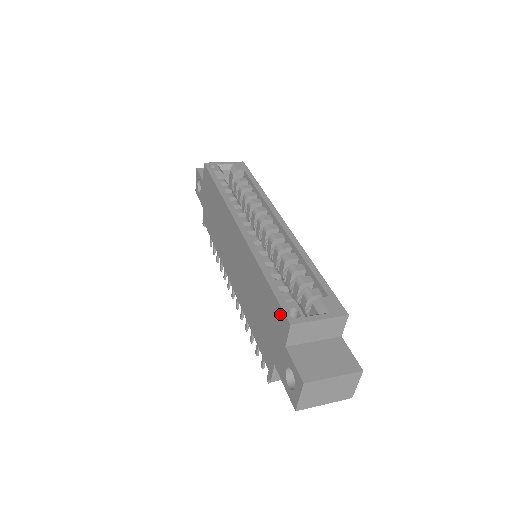
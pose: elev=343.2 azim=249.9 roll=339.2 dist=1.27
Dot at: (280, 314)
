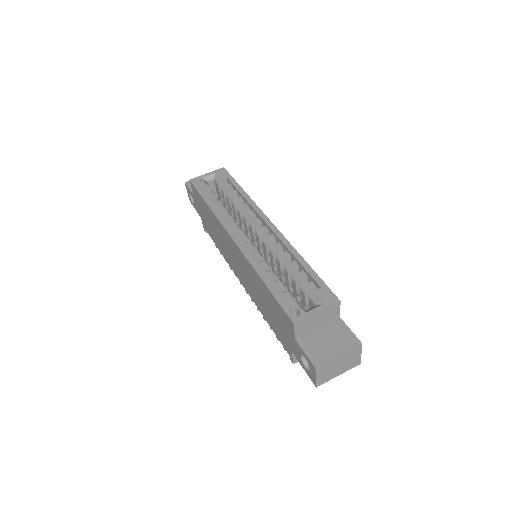
Dot at: (284, 315)
